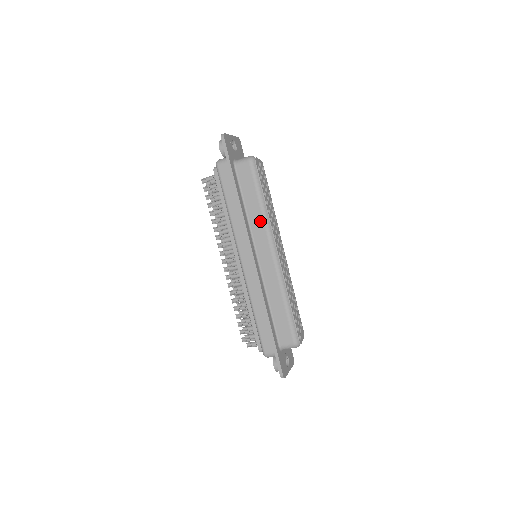
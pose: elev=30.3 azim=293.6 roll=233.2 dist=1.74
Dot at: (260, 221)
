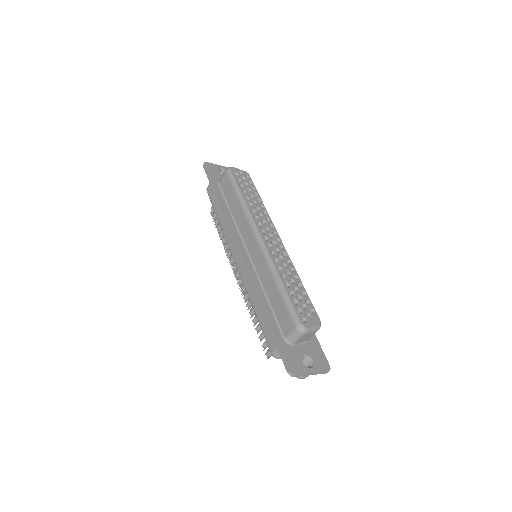
Dot at: (242, 215)
